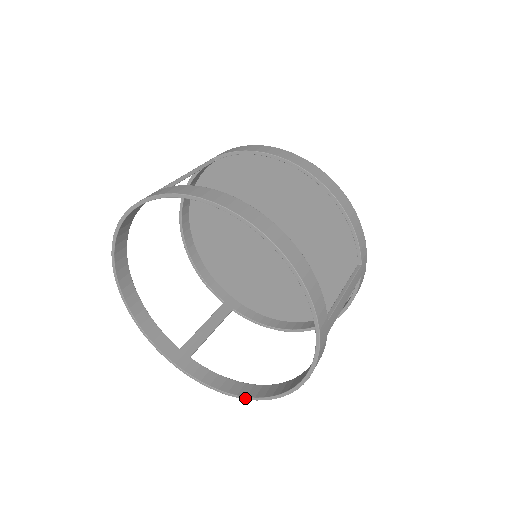
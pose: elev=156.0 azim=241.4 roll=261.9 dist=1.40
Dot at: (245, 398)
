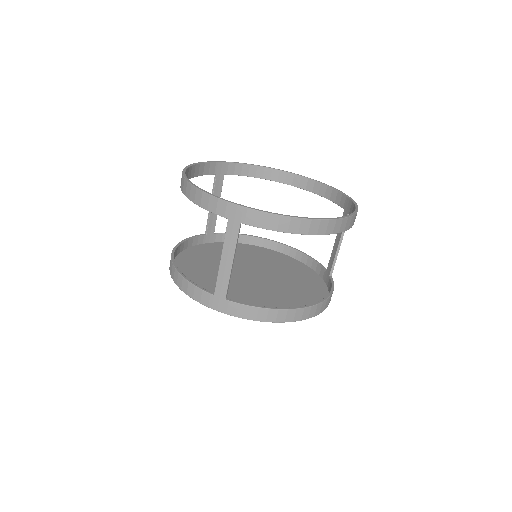
Dot at: (319, 218)
